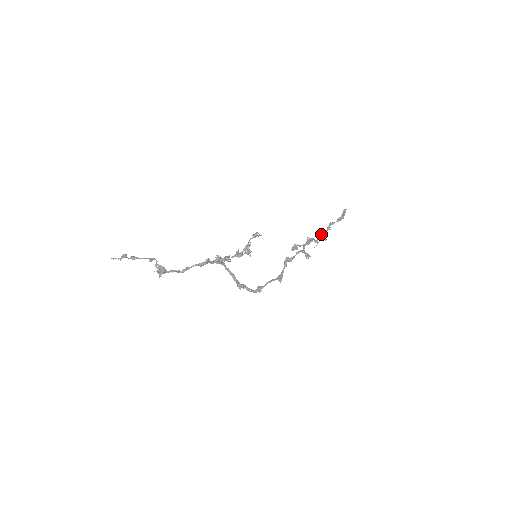
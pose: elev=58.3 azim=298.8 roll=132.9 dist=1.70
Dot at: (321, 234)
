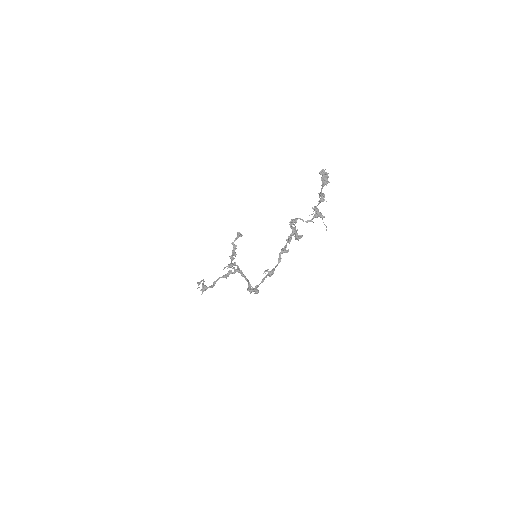
Dot at: (314, 210)
